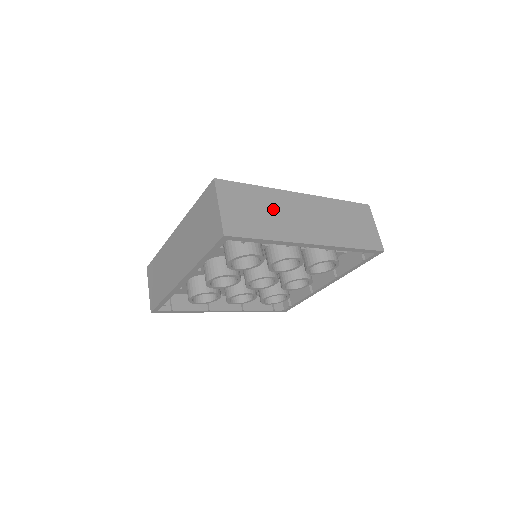
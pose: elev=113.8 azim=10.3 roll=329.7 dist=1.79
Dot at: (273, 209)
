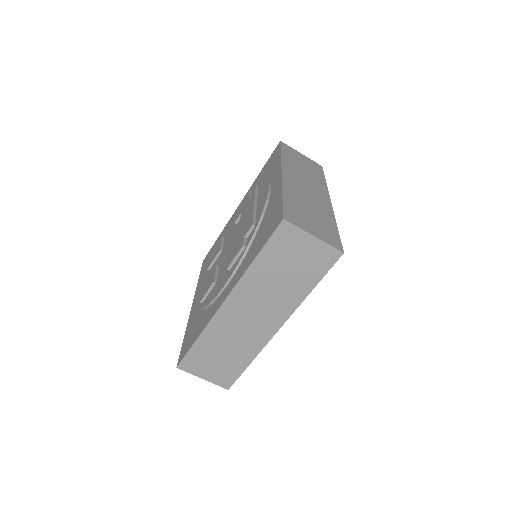
Dot at: (305, 202)
